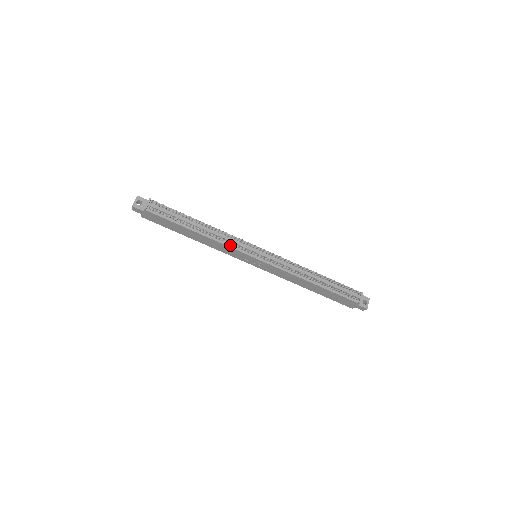
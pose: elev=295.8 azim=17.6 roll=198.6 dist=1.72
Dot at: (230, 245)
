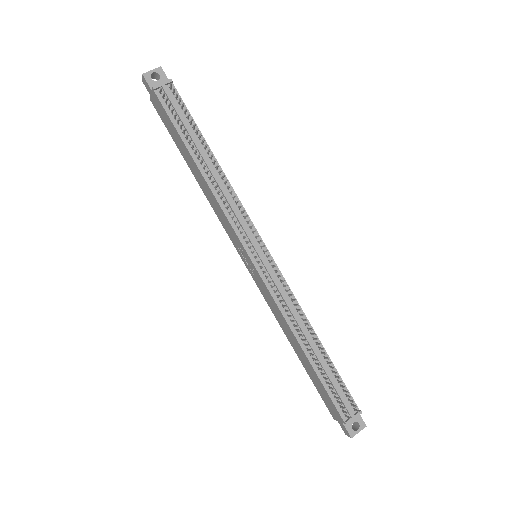
Dot at: (230, 216)
